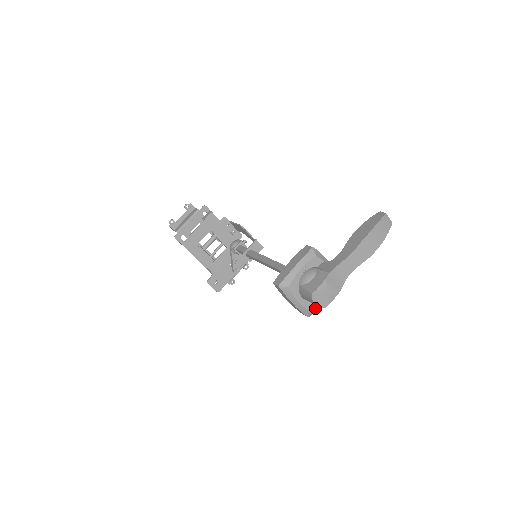
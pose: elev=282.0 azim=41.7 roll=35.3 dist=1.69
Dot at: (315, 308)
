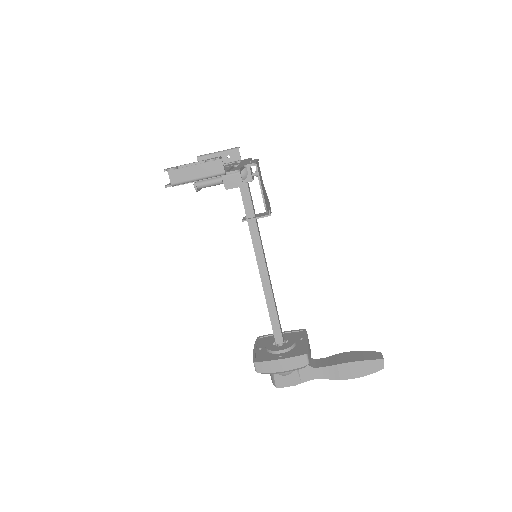
Dot at: occluded
